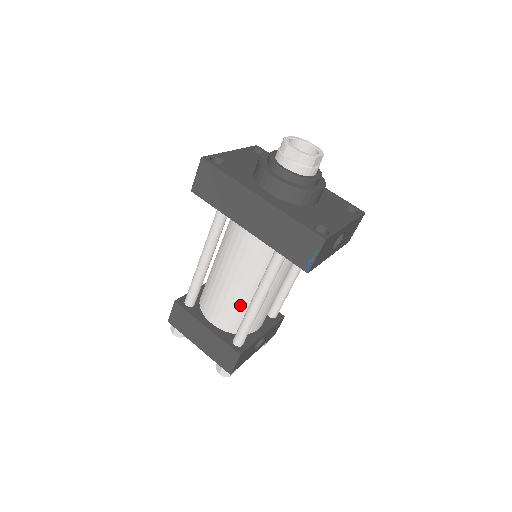
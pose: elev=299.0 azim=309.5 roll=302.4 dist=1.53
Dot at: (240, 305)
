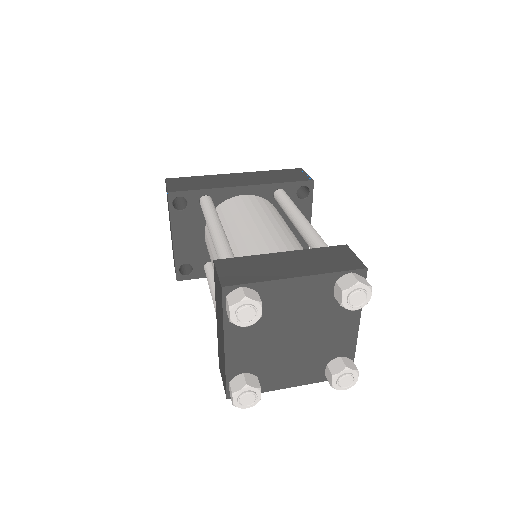
Dot at: (291, 240)
